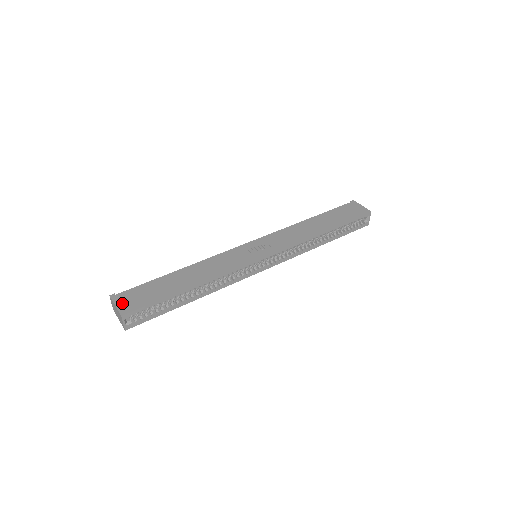
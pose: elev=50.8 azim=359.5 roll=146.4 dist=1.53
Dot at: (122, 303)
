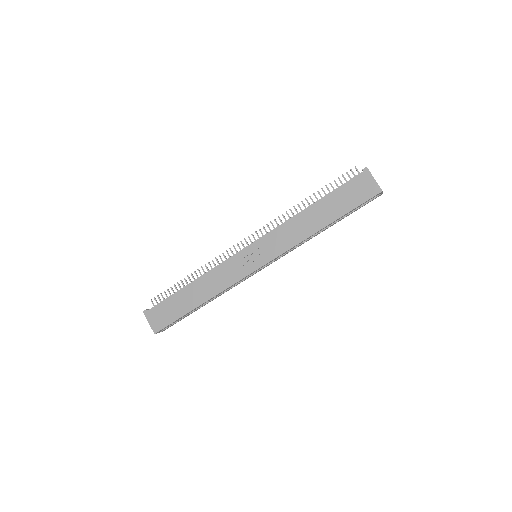
Dot at: (153, 321)
